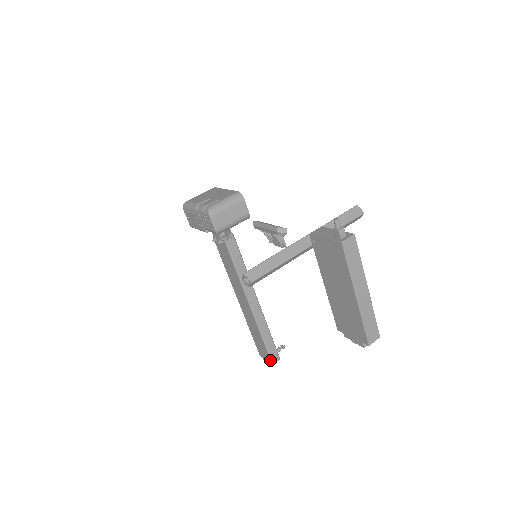
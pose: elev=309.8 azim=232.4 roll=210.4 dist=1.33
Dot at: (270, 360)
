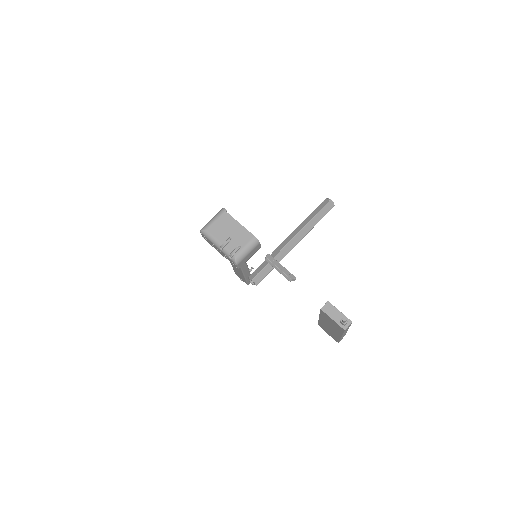
Dot at: (247, 284)
